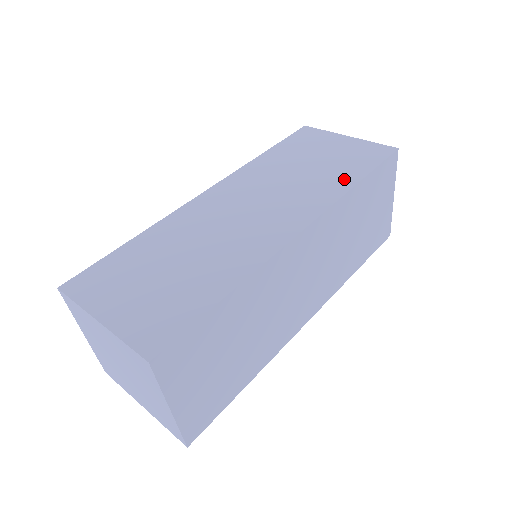
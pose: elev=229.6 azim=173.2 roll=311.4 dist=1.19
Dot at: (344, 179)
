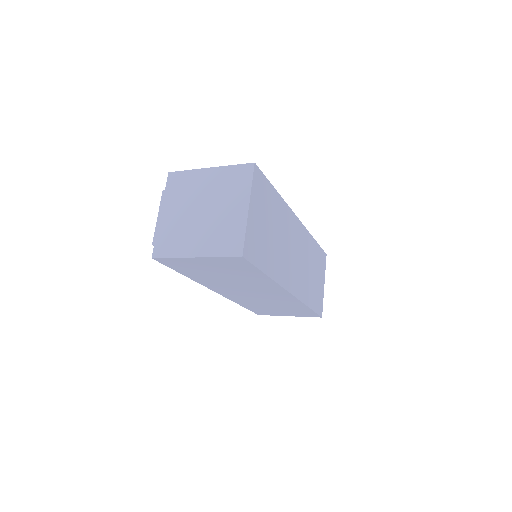
Dot at: occluded
